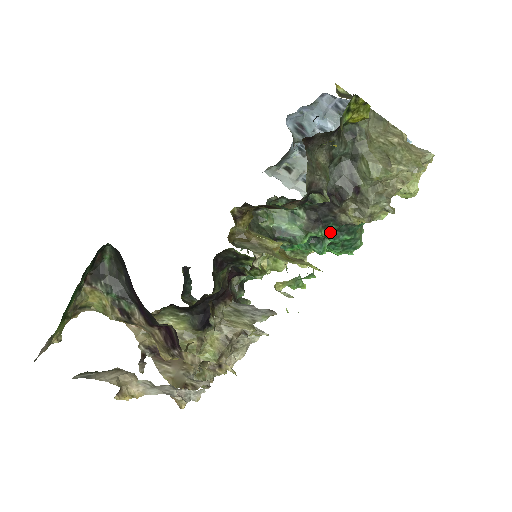
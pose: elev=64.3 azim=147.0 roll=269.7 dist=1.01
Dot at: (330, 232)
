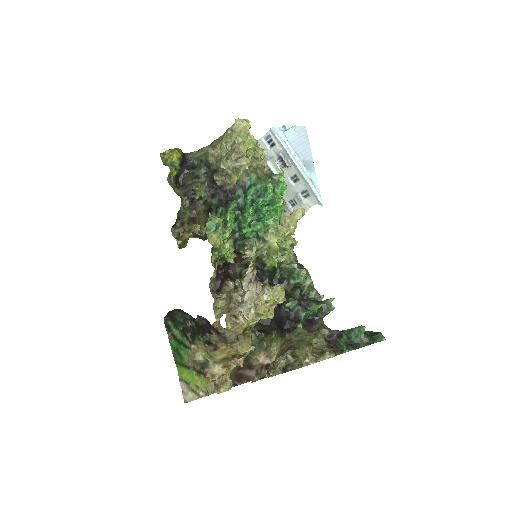
Dot at: (239, 199)
